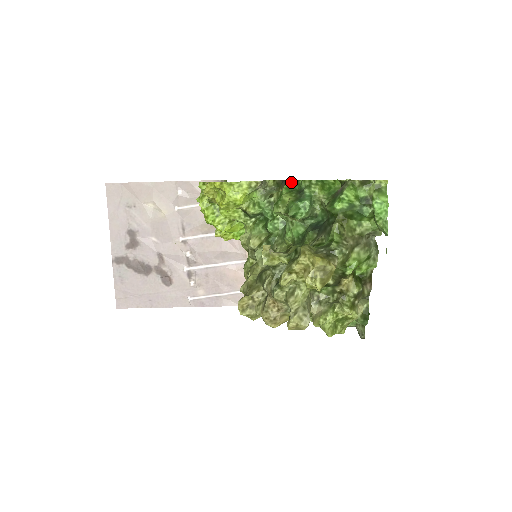
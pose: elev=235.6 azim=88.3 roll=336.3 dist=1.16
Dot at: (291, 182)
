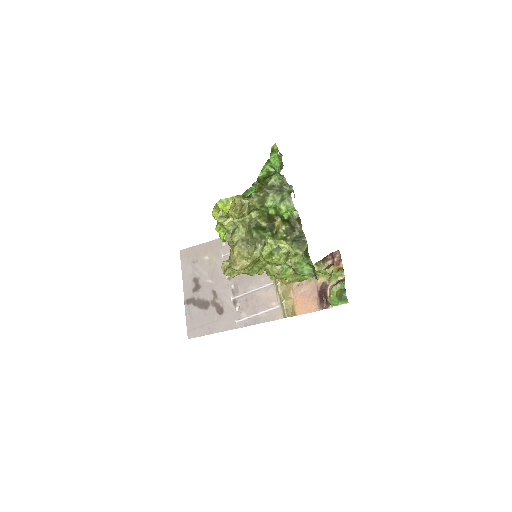
Dot at: occluded
